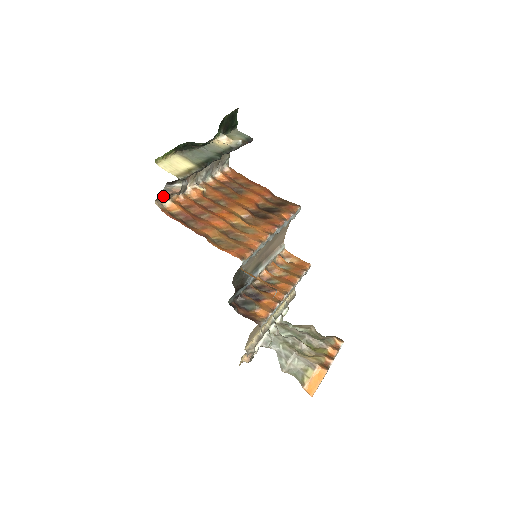
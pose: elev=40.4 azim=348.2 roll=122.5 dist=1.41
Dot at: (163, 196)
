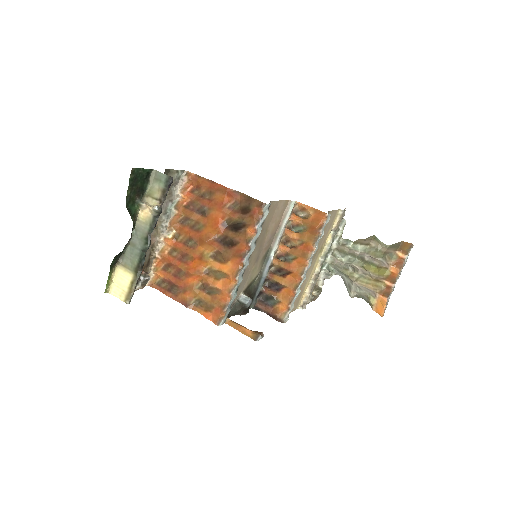
Dot at: occluded
